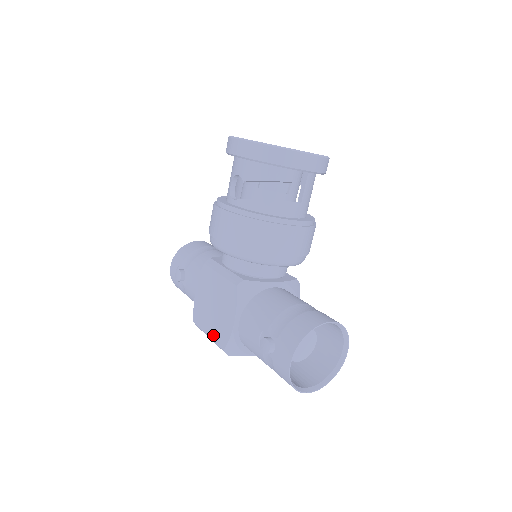
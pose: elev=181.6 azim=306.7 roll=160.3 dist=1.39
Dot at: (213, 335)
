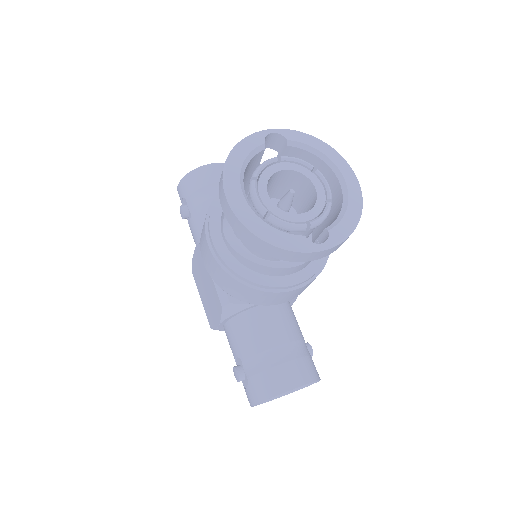
Dot at: (204, 307)
